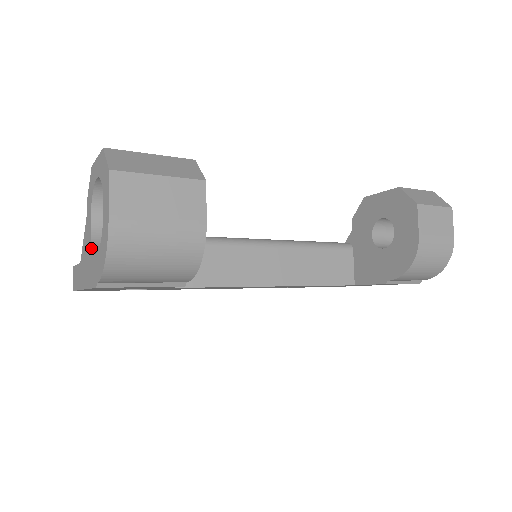
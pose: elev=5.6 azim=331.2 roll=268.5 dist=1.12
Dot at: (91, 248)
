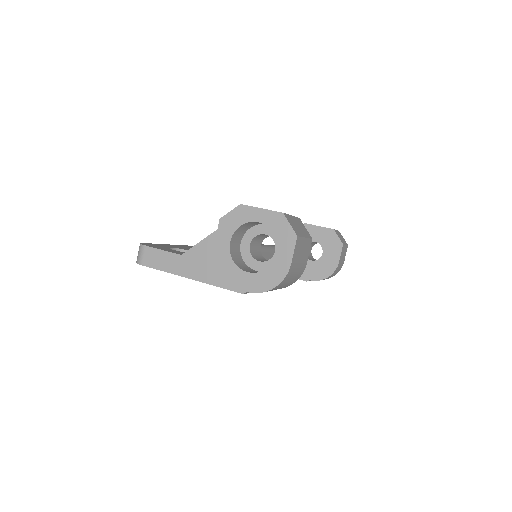
Dot at: (231, 262)
